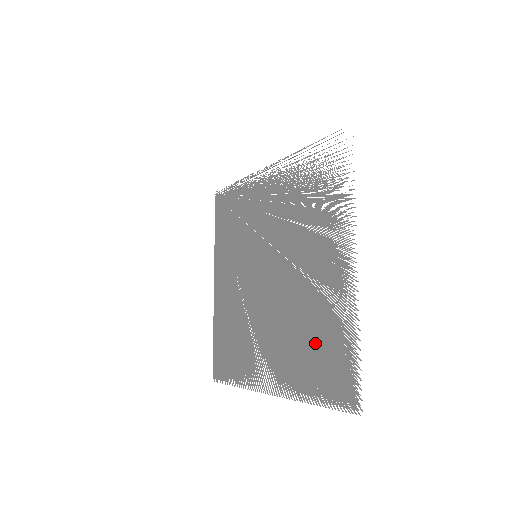
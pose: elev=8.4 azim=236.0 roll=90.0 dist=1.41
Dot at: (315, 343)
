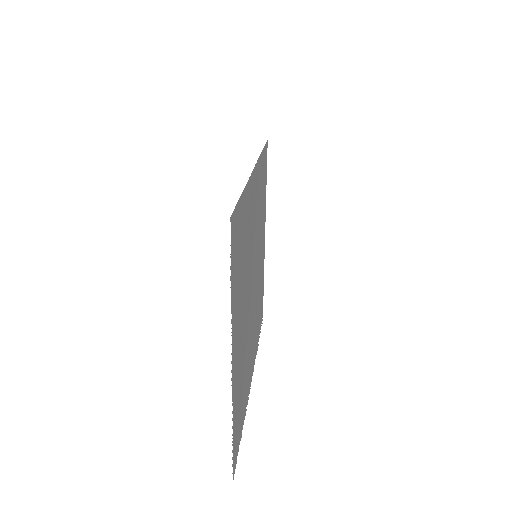
Dot at: (242, 390)
